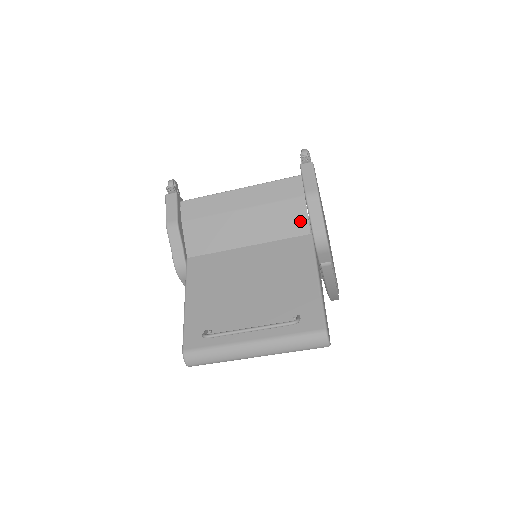
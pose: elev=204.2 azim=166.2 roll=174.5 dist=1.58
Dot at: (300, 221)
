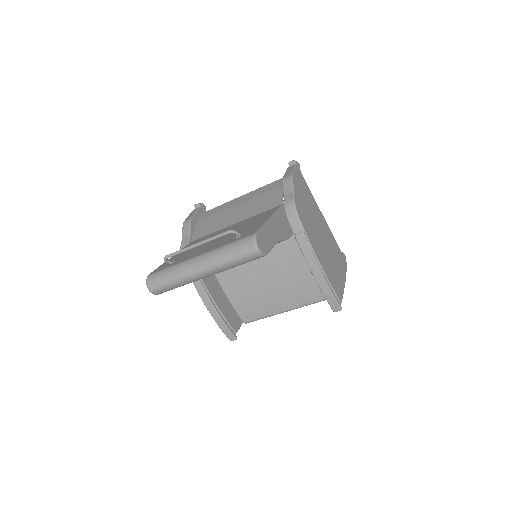
Dot at: (277, 199)
